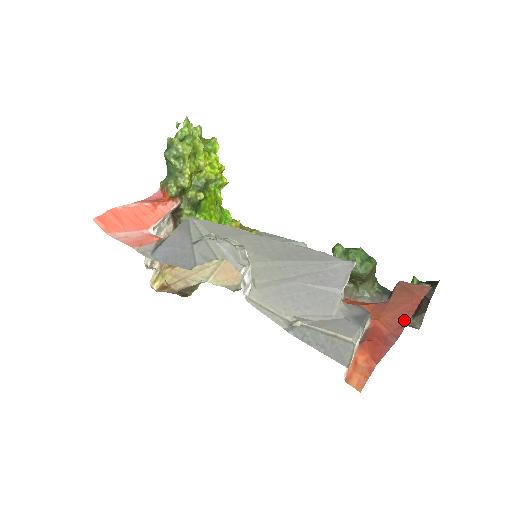
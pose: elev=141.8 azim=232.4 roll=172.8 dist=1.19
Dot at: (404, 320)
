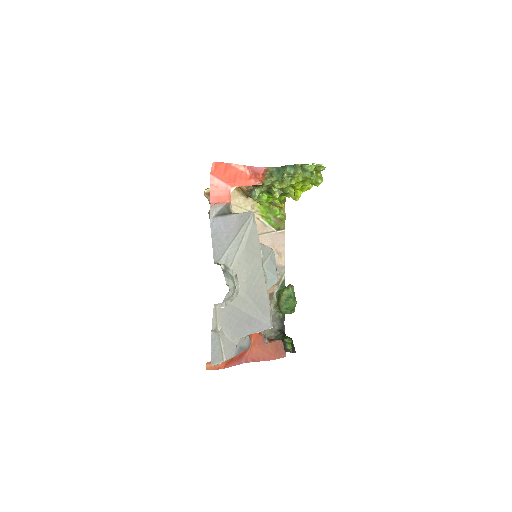
Dot at: (258, 359)
